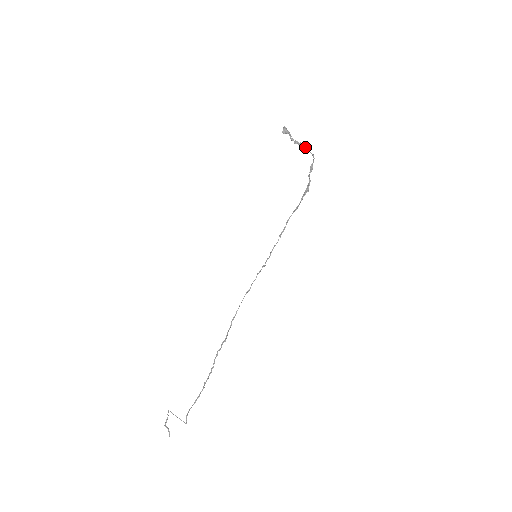
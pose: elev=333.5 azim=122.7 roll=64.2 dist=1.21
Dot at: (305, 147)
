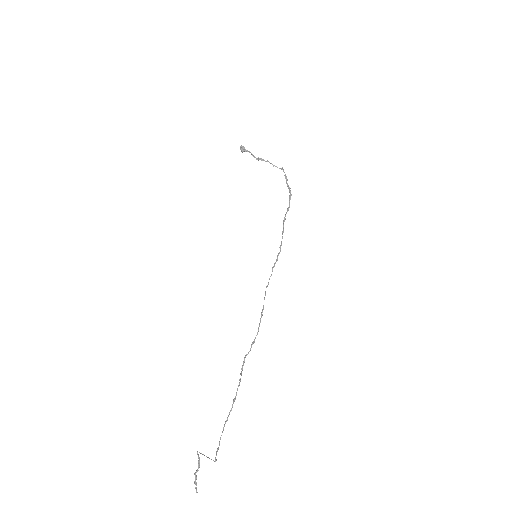
Dot at: (270, 163)
